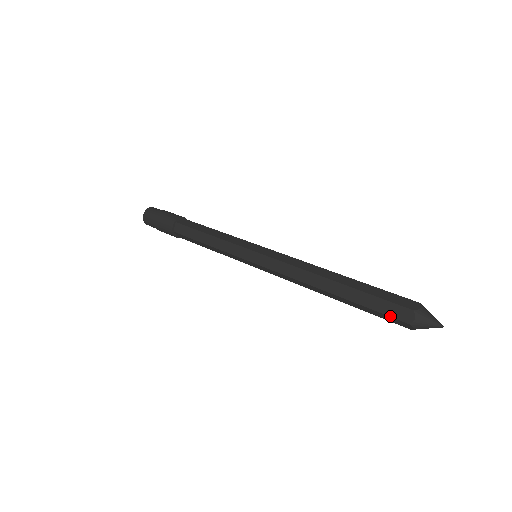
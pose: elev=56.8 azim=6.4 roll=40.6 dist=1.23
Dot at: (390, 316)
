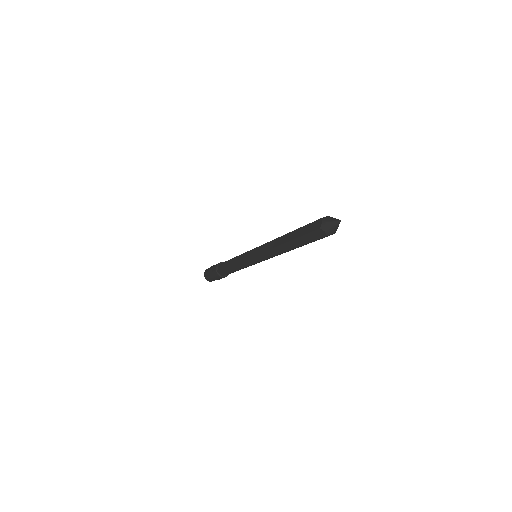
Dot at: (317, 239)
